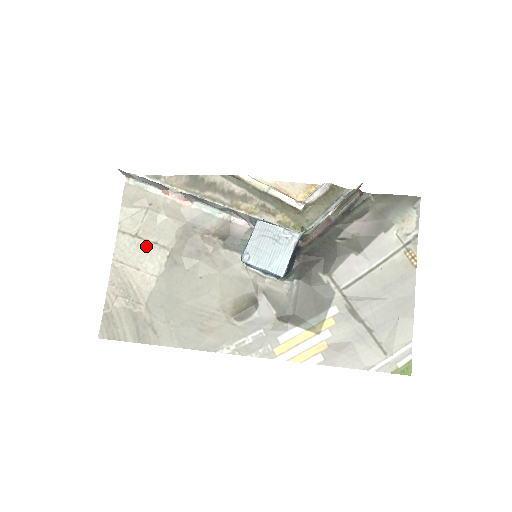
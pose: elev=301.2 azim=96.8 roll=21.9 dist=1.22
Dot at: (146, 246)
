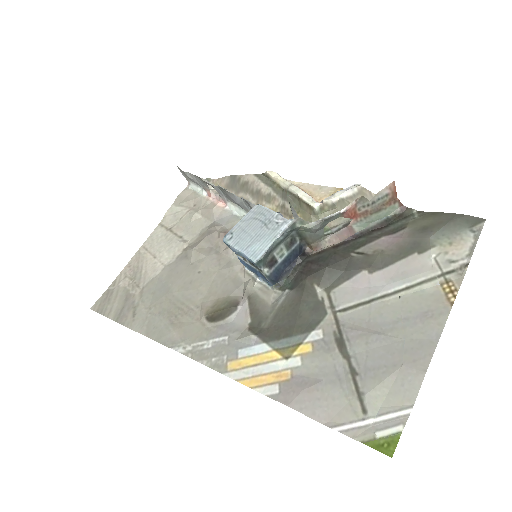
Dot at: (172, 238)
